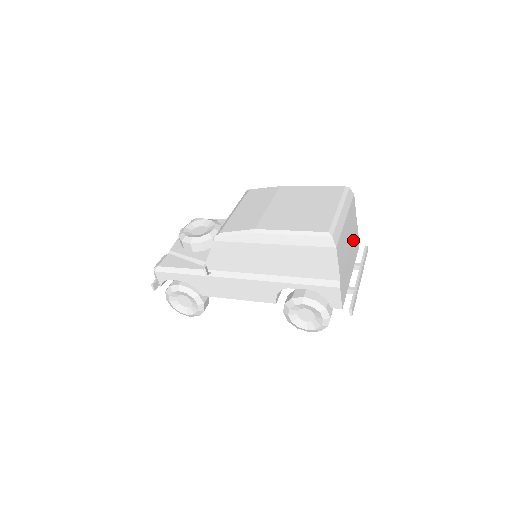
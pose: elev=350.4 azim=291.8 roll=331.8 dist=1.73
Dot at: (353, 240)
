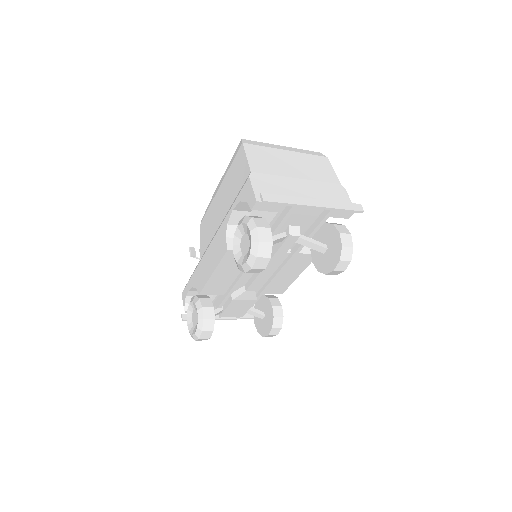
Dot at: (320, 185)
